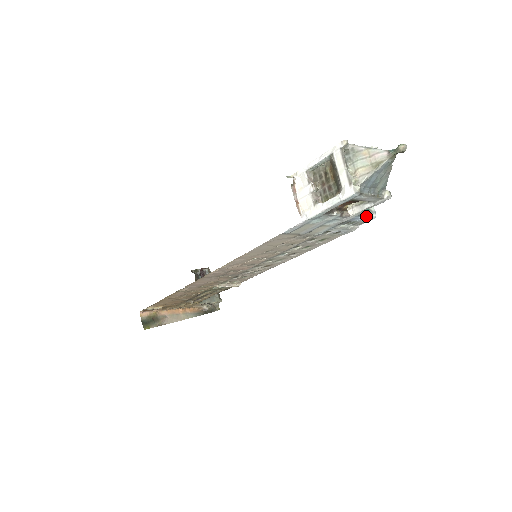
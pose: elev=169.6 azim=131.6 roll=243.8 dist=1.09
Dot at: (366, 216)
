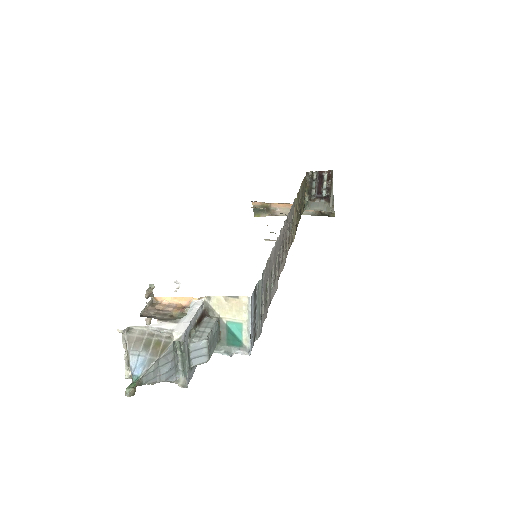
Dot at: (228, 354)
